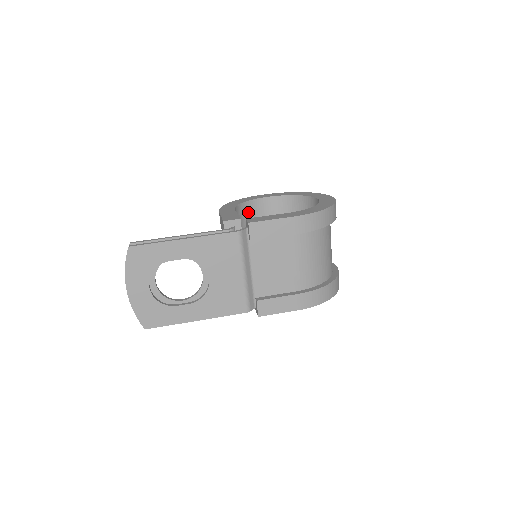
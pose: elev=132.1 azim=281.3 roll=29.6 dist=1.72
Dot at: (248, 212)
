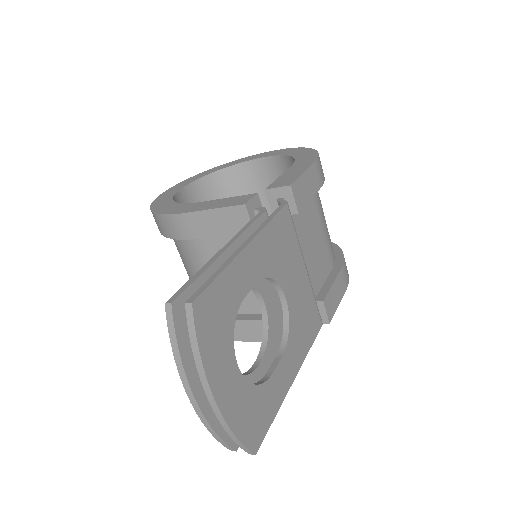
Dot at: occluded
